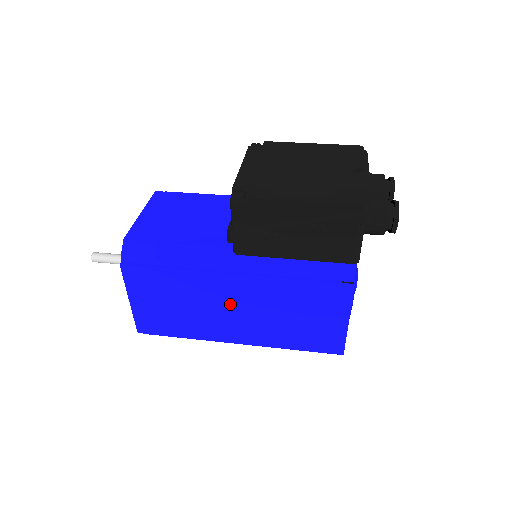
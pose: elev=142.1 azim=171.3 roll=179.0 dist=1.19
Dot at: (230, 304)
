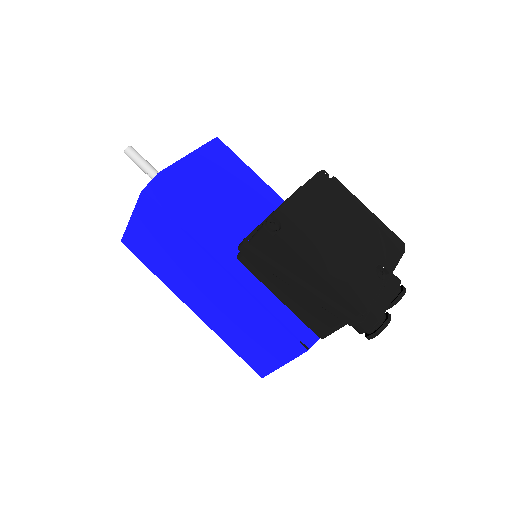
Dot at: (206, 285)
